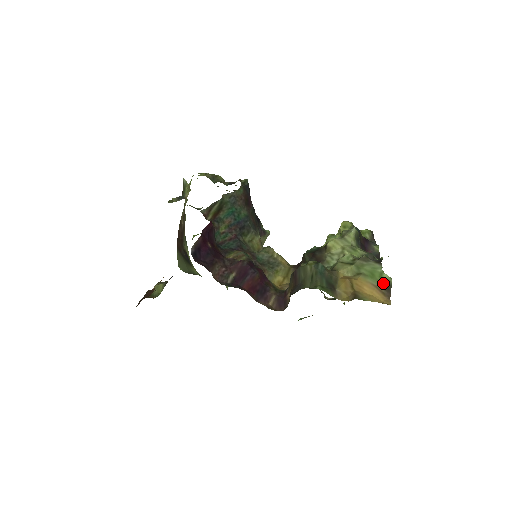
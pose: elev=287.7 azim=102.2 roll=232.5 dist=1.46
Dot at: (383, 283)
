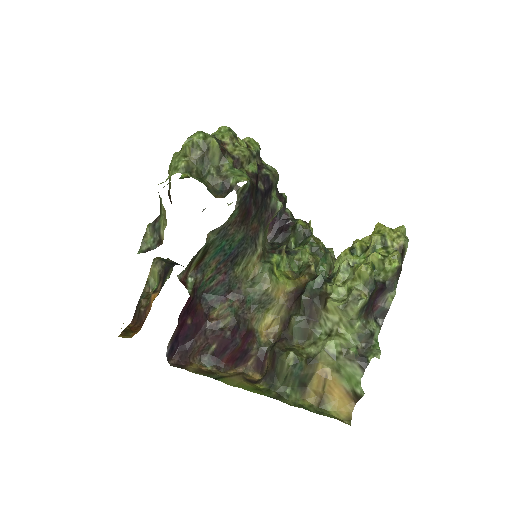
Dot at: (355, 392)
